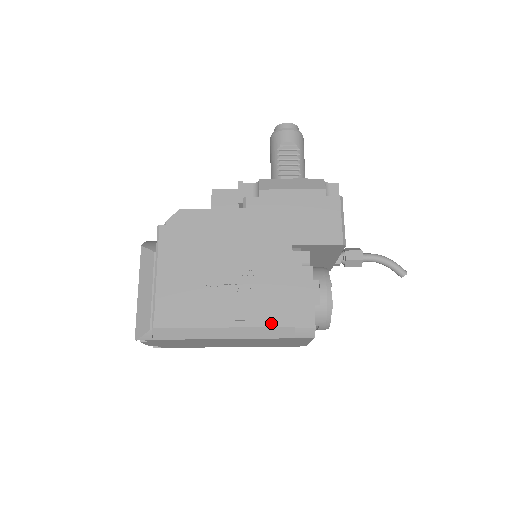
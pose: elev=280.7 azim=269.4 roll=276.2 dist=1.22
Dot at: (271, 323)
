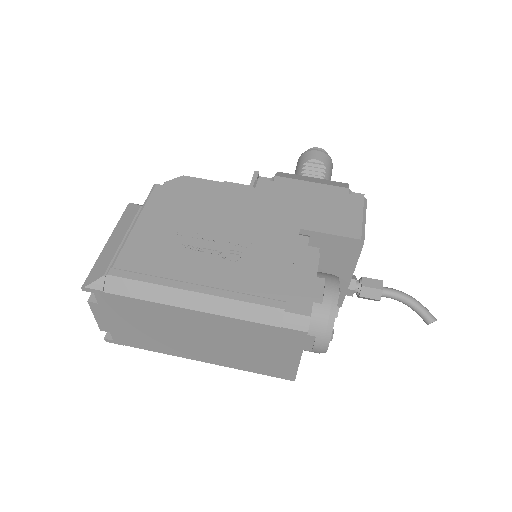
Dot at: (255, 299)
